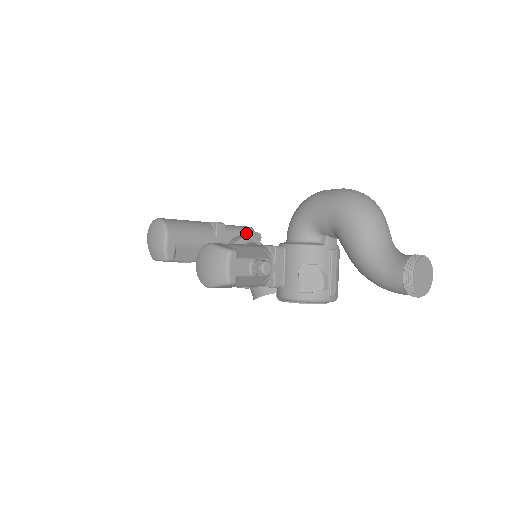
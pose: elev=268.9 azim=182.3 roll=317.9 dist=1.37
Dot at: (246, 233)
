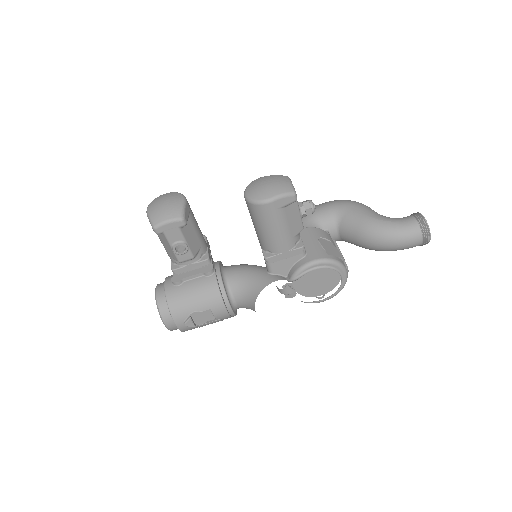
Dot at: occluded
